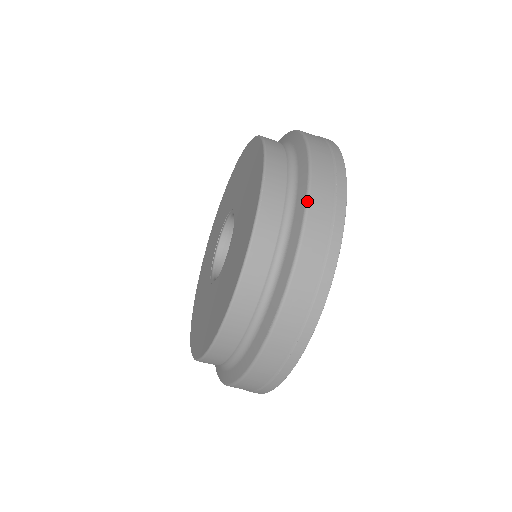
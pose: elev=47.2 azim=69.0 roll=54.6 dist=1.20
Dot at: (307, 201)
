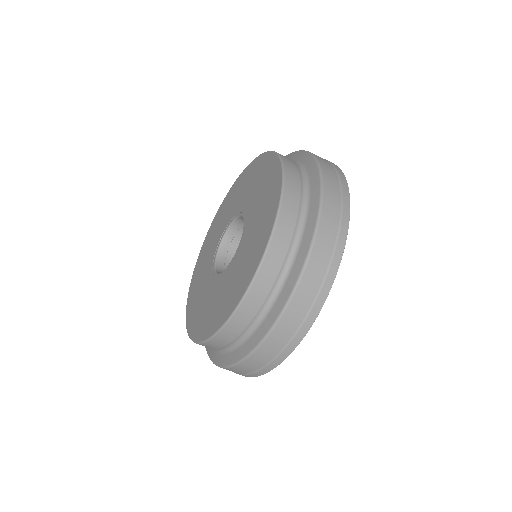
Dot at: (308, 256)
